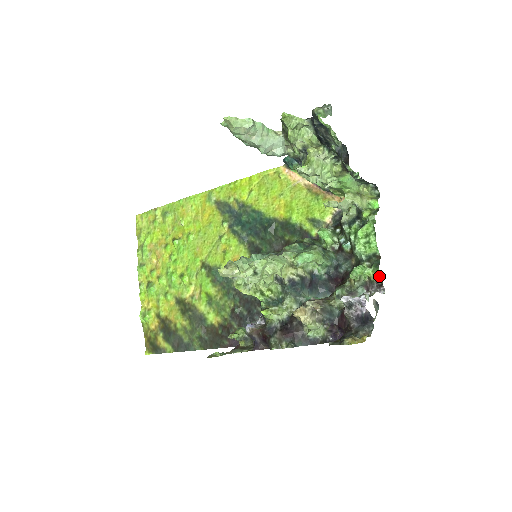
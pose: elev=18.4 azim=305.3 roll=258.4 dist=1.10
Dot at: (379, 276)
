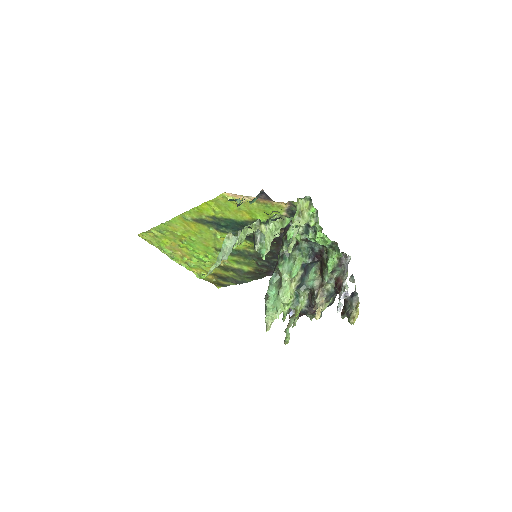
Dot at: occluded
